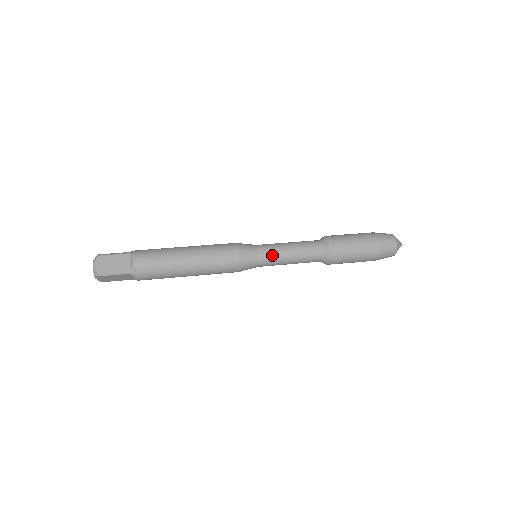
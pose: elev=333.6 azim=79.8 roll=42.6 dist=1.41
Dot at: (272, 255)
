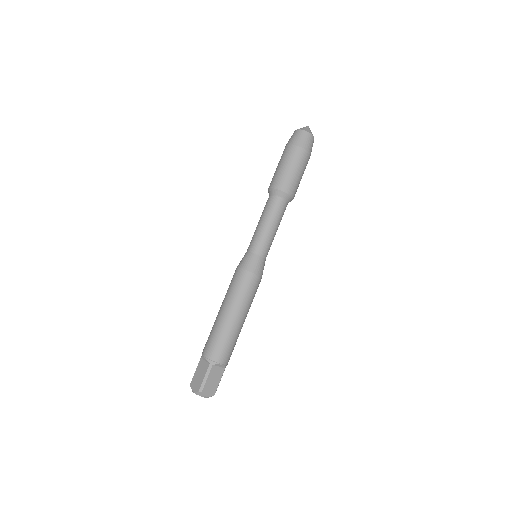
Dot at: occluded
